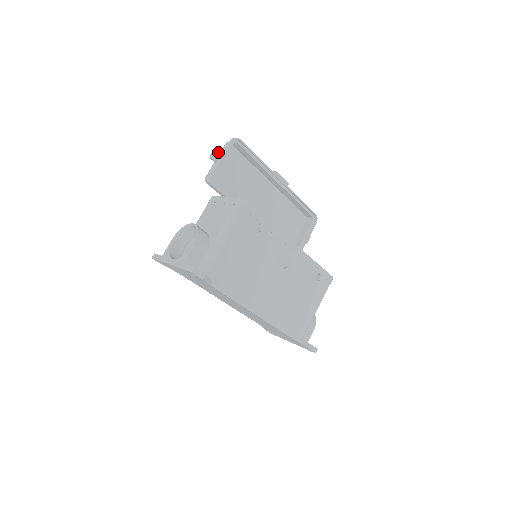
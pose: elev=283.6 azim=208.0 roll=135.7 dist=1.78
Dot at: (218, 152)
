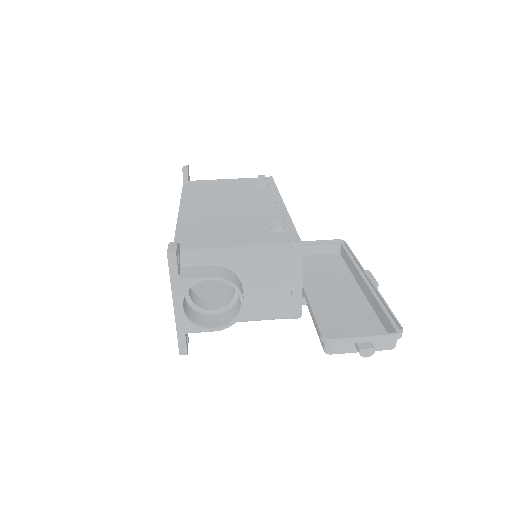
Dot at: occluded
